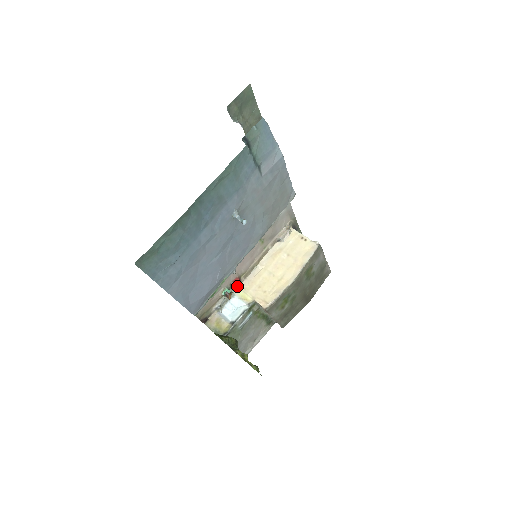
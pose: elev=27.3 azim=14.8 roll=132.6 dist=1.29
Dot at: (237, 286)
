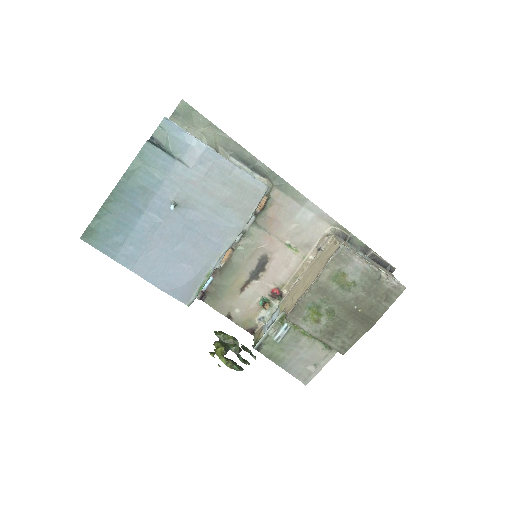
Dot at: (280, 298)
